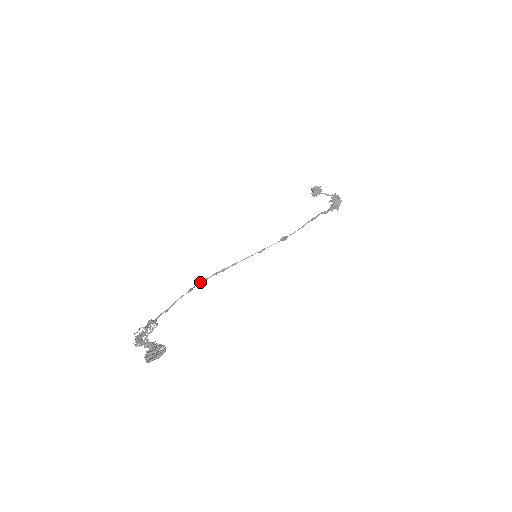
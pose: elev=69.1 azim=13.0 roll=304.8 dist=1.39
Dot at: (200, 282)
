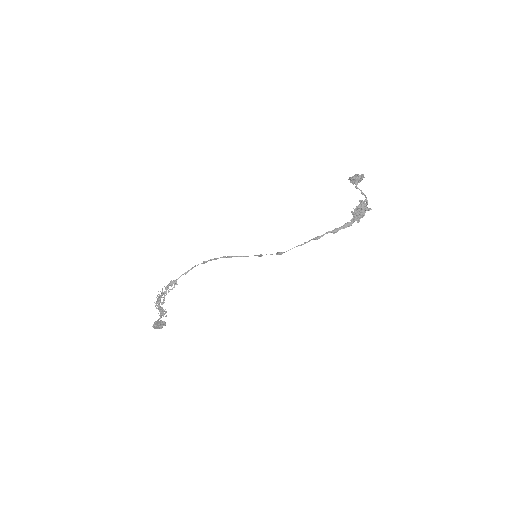
Dot at: (212, 259)
